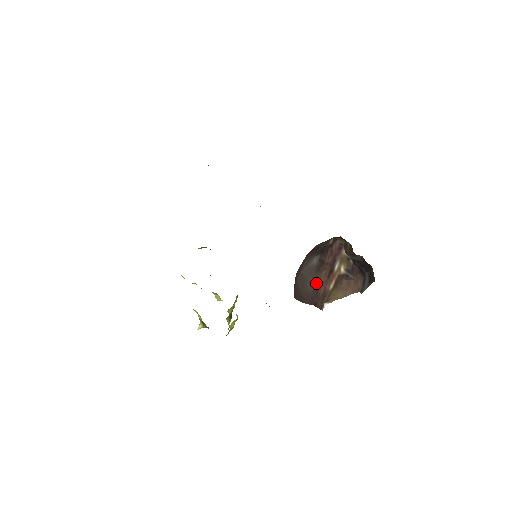
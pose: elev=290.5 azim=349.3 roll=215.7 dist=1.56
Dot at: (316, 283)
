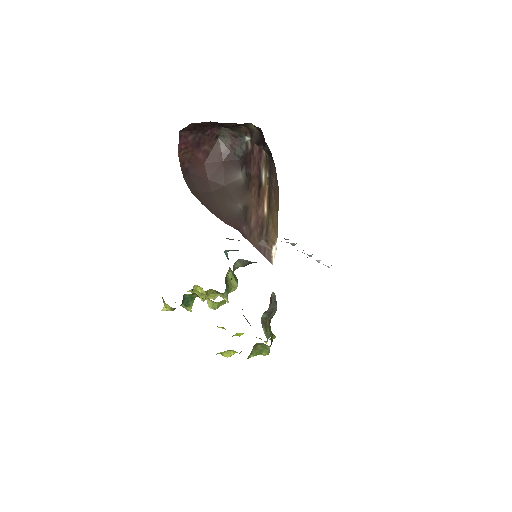
Dot at: (245, 205)
